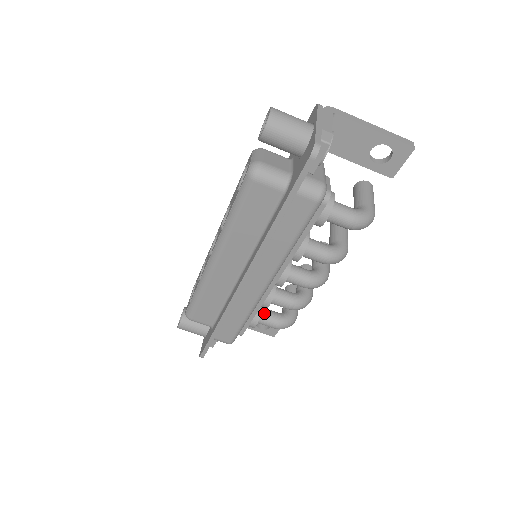
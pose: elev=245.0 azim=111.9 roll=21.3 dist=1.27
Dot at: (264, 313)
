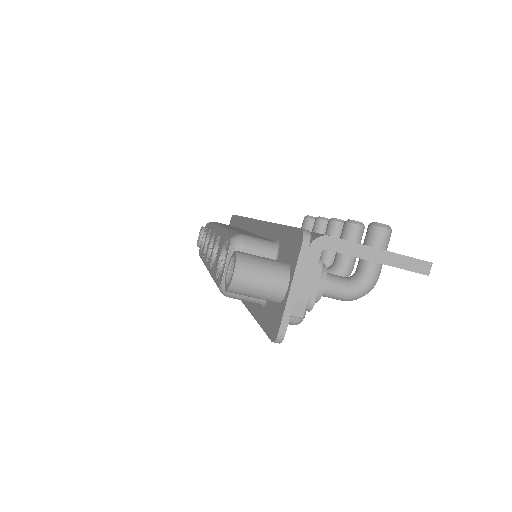
Dot at: occluded
